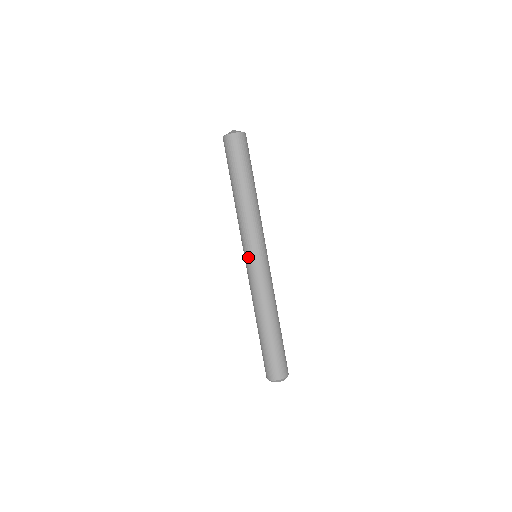
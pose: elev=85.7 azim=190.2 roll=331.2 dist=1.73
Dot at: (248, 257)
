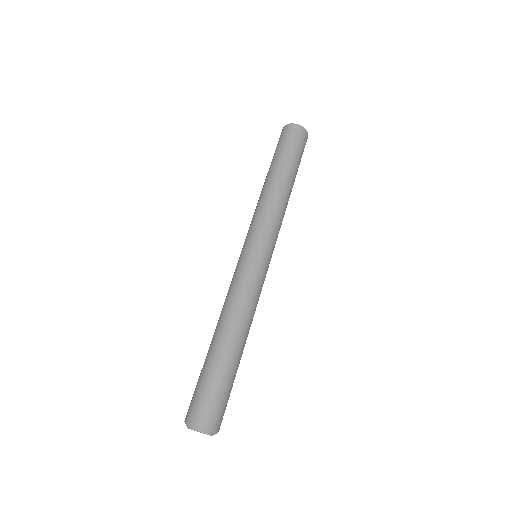
Dot at: (243, 248)
